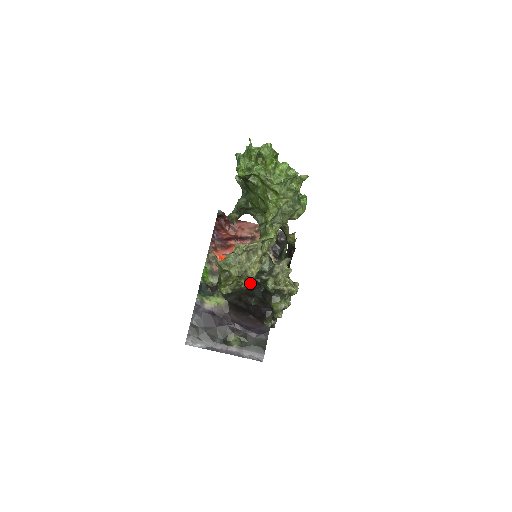
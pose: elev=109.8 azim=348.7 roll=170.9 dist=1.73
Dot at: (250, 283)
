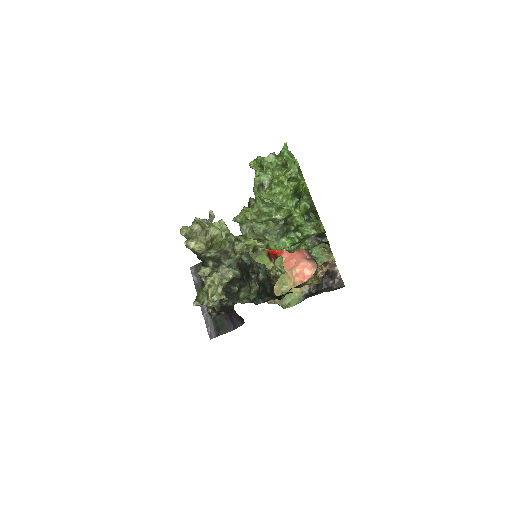
Dot at: (202, 257)
